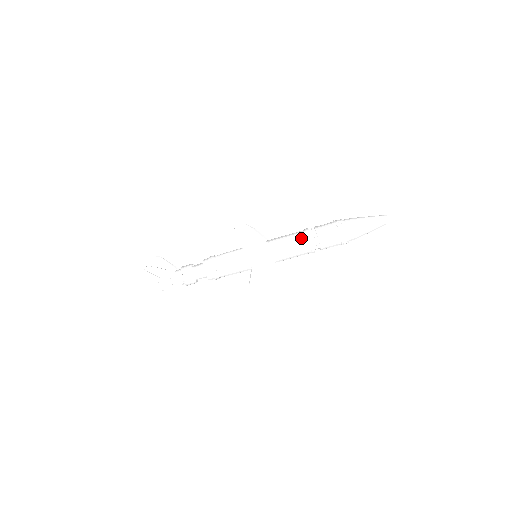
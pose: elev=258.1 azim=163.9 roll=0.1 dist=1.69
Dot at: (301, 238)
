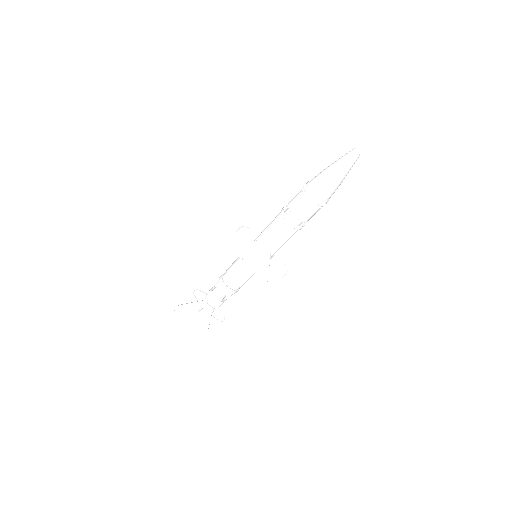
Dot at: (278, 221)
